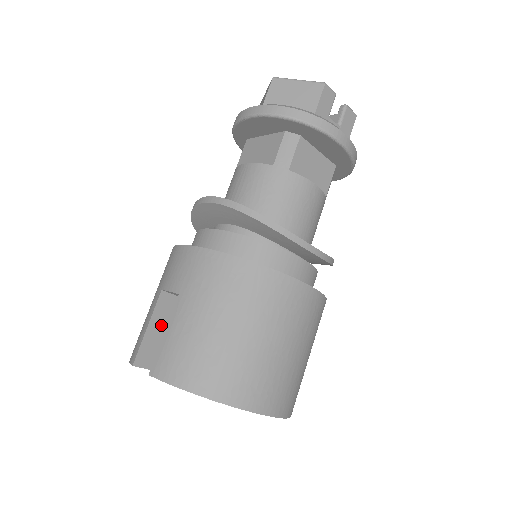
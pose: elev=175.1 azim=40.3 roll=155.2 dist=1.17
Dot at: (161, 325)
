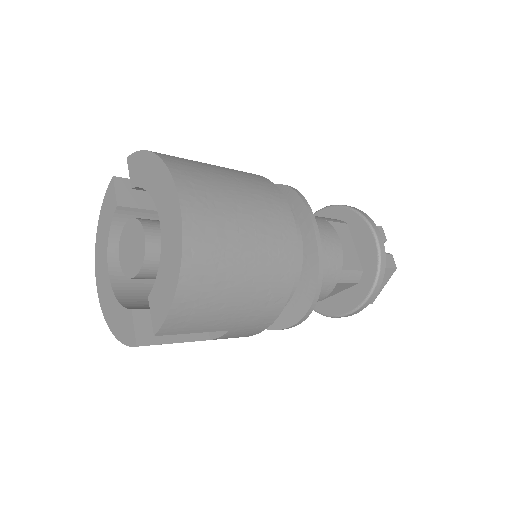
Dot at: occluded
